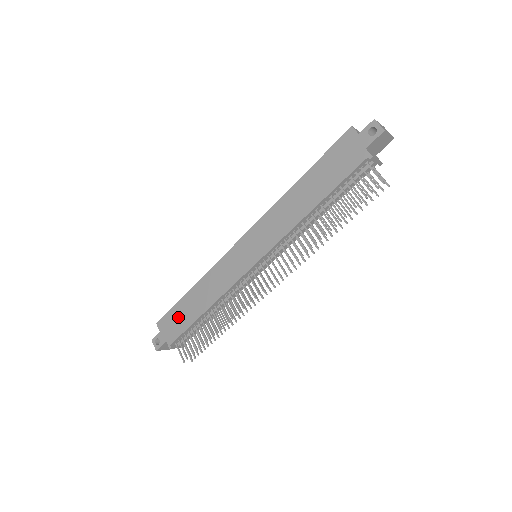
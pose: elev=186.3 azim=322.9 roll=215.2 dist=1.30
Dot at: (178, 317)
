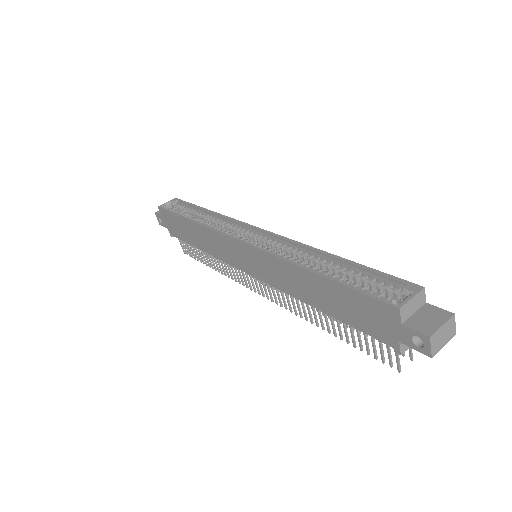
Dot at: (177, 226)
